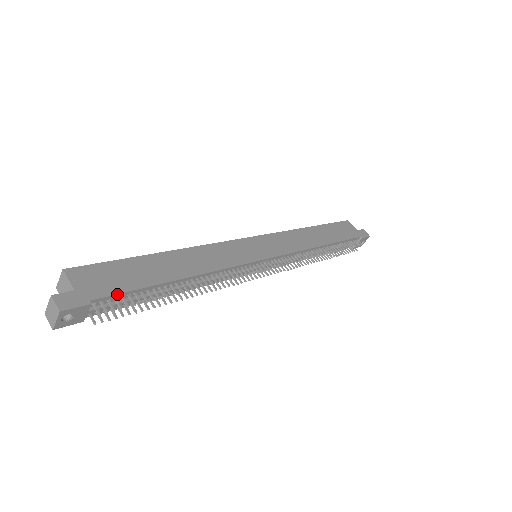
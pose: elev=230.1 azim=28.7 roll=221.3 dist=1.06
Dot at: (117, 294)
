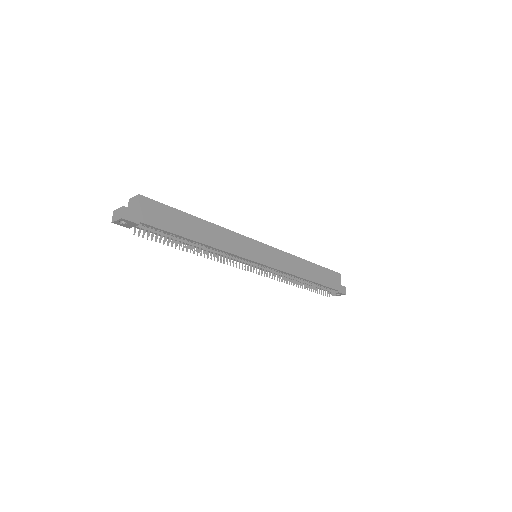
Dot at: (157, 228)
